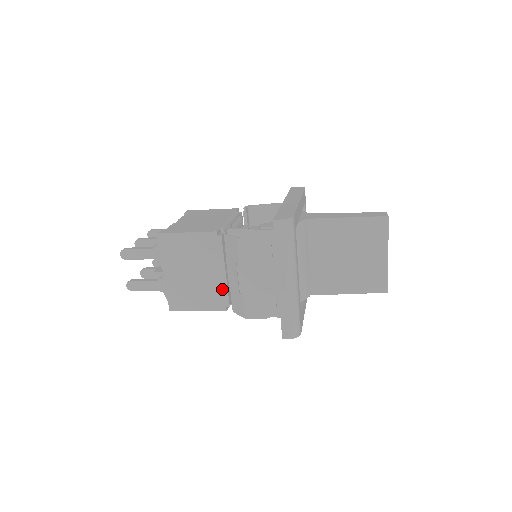
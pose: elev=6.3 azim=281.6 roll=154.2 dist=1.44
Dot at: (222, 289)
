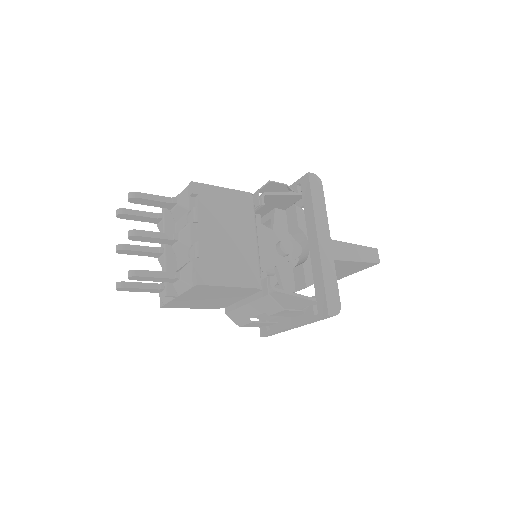
Dot at: (227, 304)
